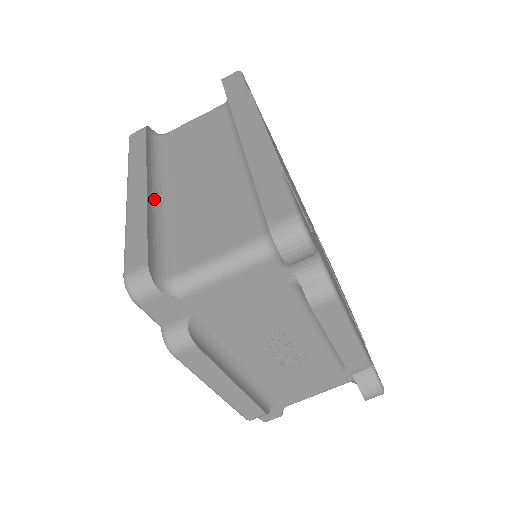
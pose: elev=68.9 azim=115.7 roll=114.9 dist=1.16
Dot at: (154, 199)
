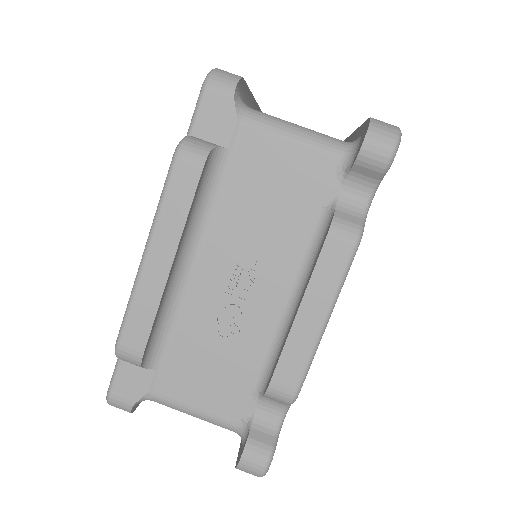
Dot at: occluded
